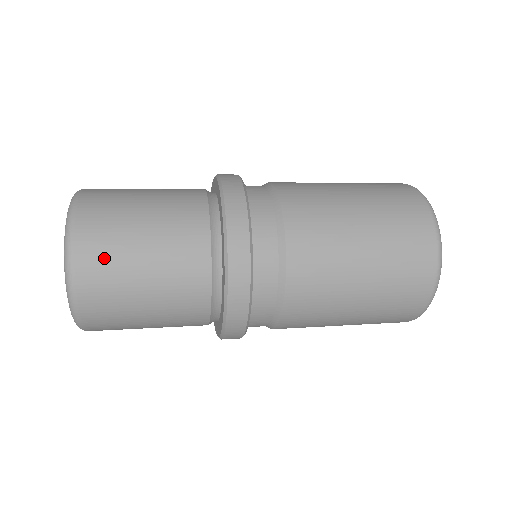
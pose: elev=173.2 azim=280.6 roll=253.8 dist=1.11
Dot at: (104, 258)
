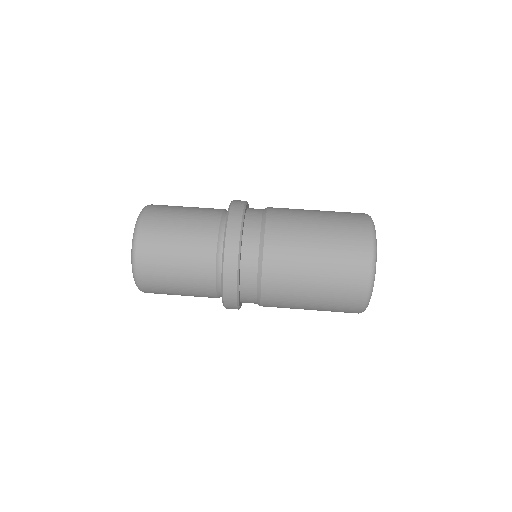
Dot at: (153, 267)
